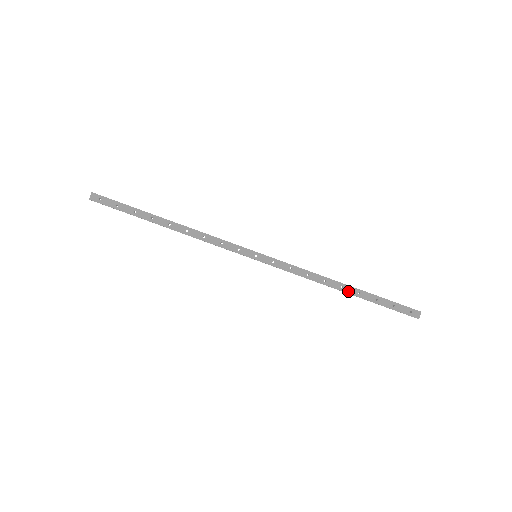
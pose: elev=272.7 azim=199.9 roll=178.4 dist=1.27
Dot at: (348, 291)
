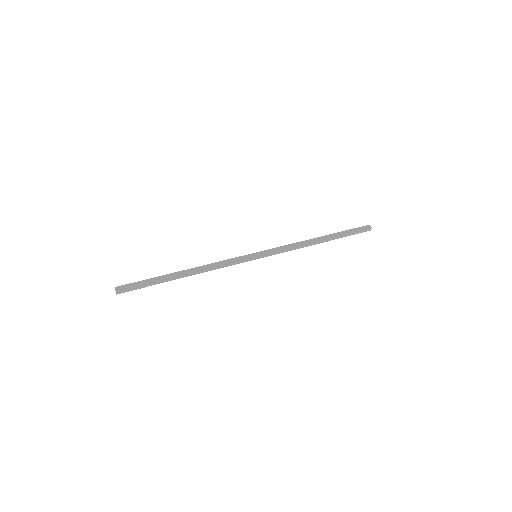
Dot at: (324, 238)
